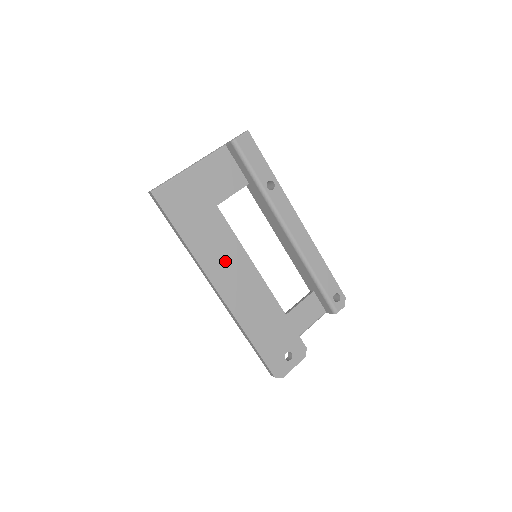
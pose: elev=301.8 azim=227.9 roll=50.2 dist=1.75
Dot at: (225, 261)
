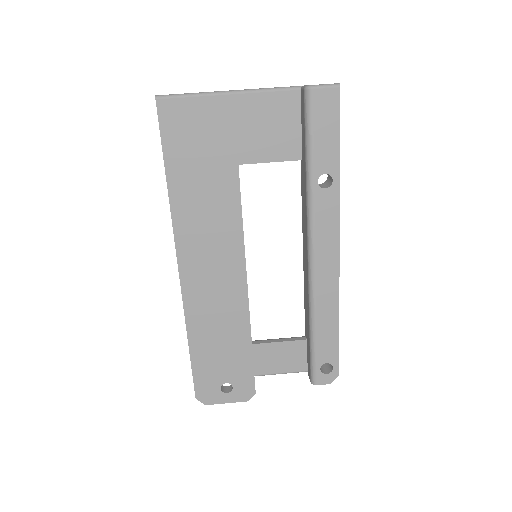
Dot at: (209, 239)
